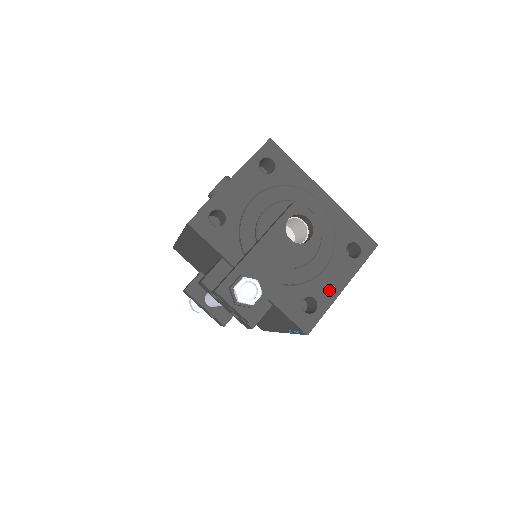
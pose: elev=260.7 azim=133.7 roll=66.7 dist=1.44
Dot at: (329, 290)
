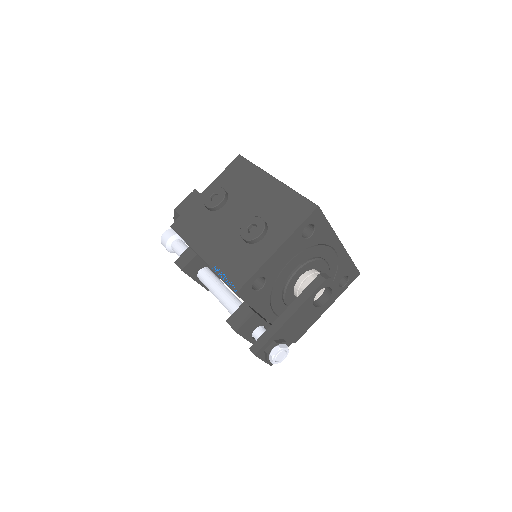
Dot at: occluded
